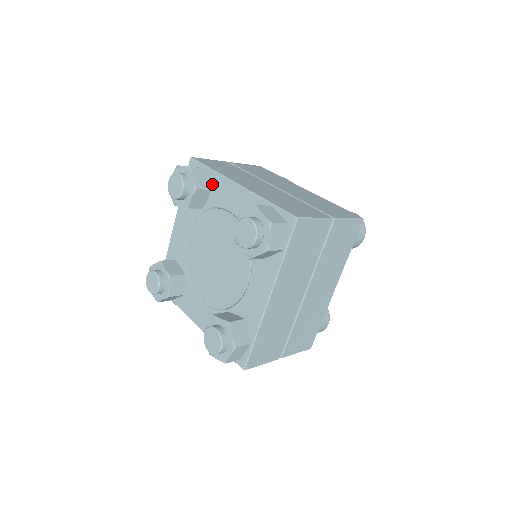
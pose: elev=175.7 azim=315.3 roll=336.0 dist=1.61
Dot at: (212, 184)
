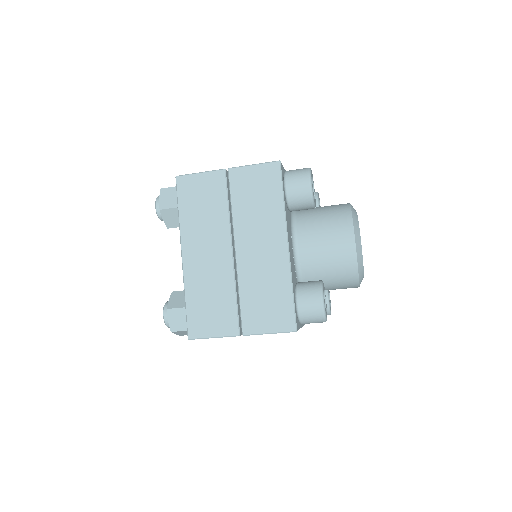
Dot at: occluded
